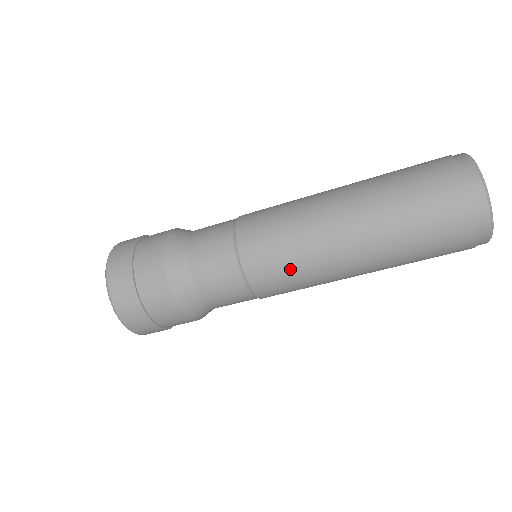
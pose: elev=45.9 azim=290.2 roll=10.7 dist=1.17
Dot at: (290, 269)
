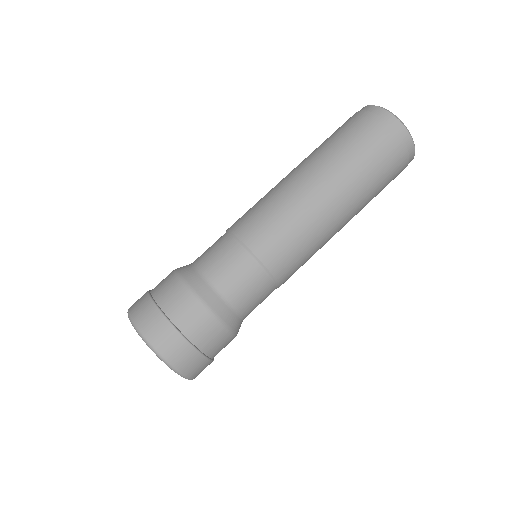
Dot at: (263, 208)
